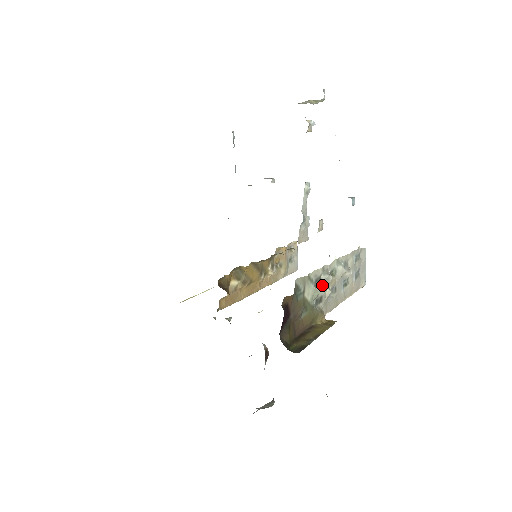
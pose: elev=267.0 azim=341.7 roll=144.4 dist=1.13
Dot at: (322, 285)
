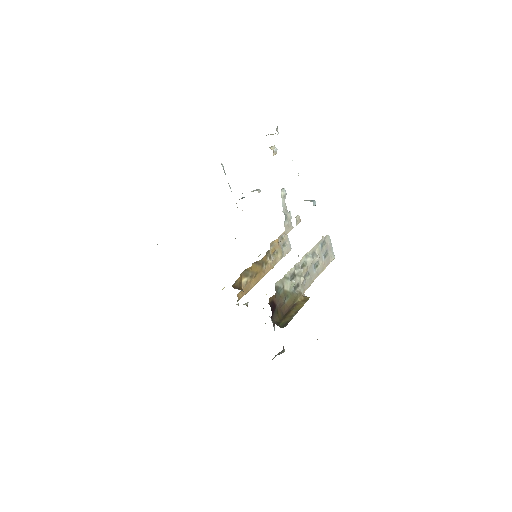
Dot at: (297, 276)
